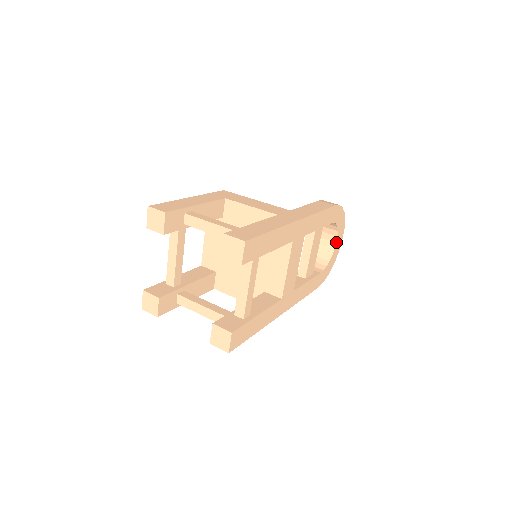
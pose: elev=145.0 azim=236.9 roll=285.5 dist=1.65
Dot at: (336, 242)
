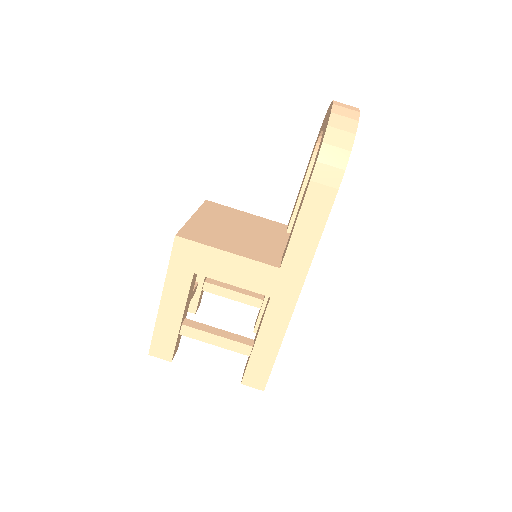
Dot at: occluded
